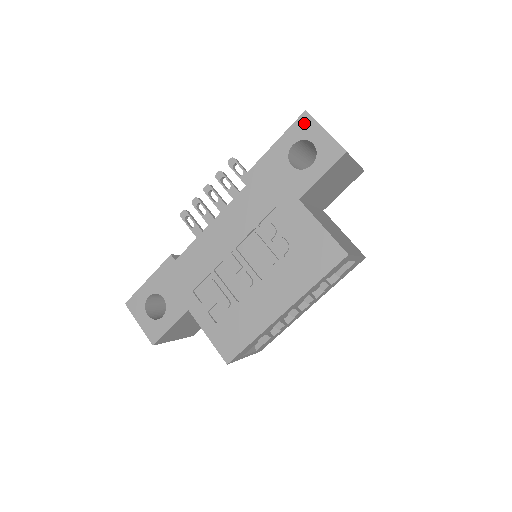
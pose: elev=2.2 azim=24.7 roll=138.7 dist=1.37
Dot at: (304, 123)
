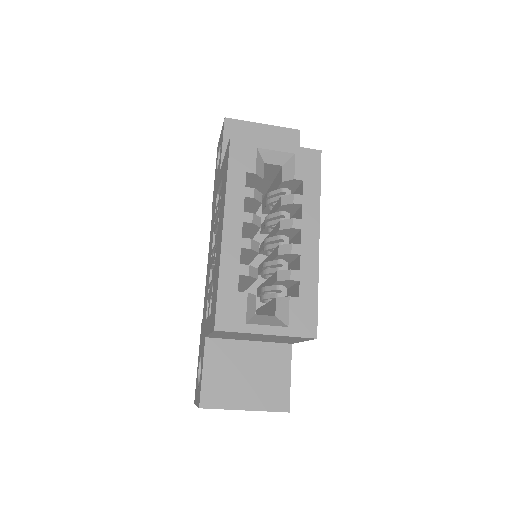
Dot at: occluded
